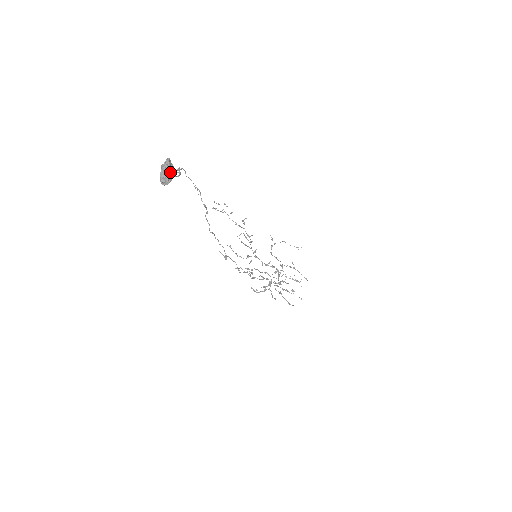
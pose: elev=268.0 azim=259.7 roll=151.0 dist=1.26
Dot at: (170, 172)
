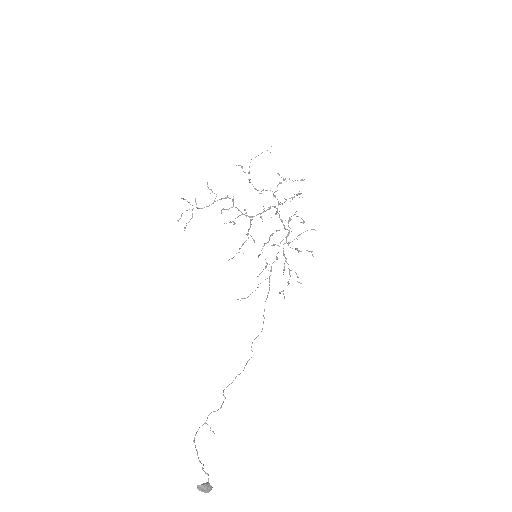
Dot at: (207, 489)
